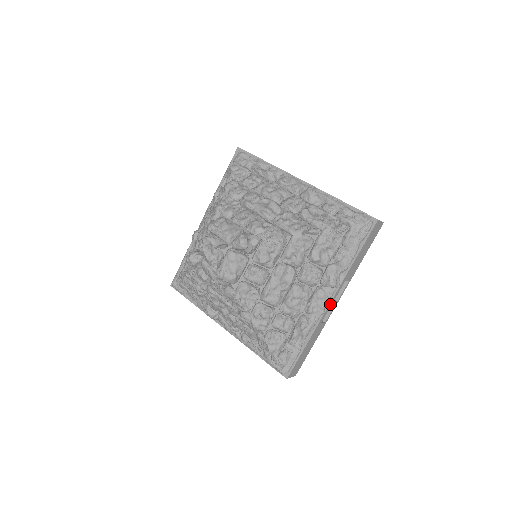
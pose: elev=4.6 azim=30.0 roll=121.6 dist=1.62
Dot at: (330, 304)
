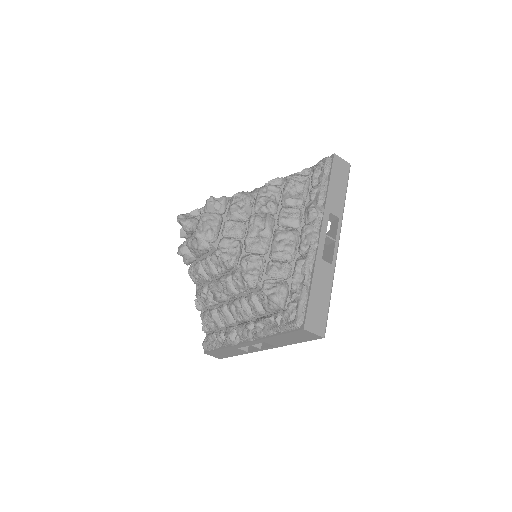
Dot at: (322, 235)
